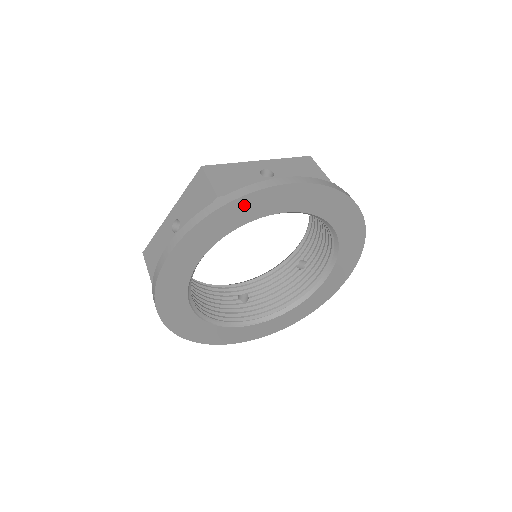
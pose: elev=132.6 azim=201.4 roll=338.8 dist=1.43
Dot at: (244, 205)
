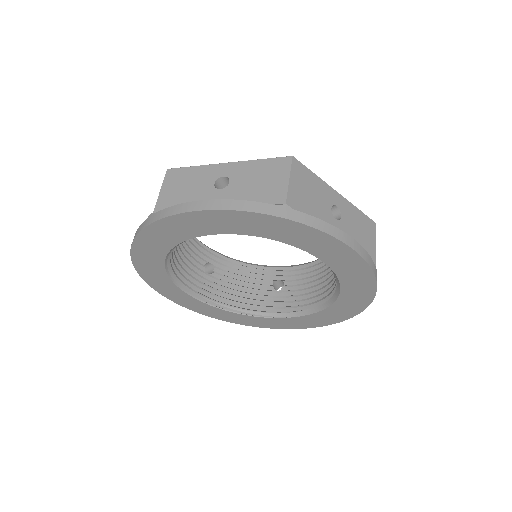
Dot at: (170, 226)
